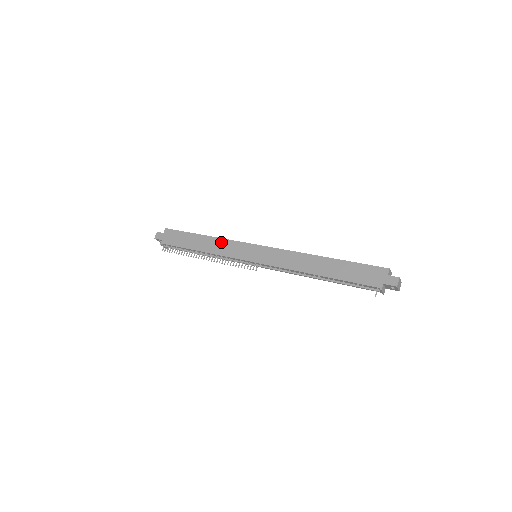
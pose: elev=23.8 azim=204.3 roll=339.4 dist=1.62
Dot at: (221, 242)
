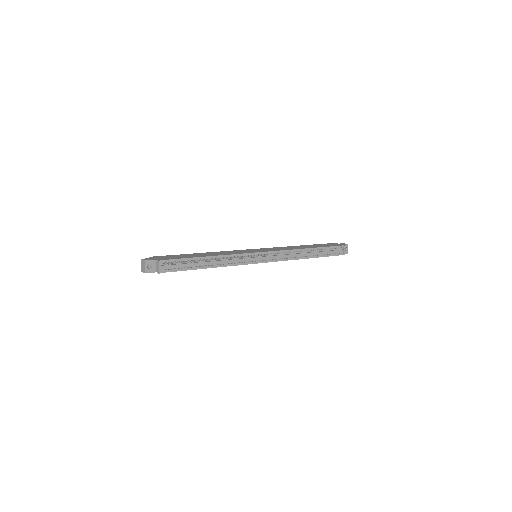
Dot at: (221, 252)
